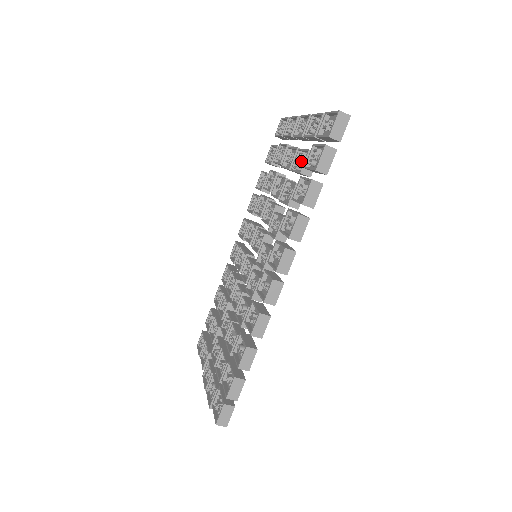
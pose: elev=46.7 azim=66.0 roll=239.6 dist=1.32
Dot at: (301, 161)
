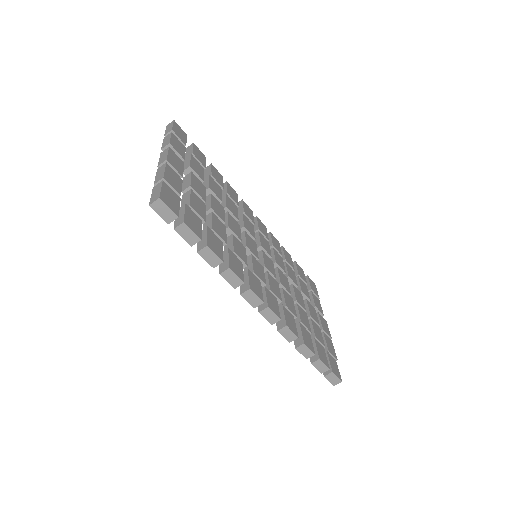
Dot at: occluded
